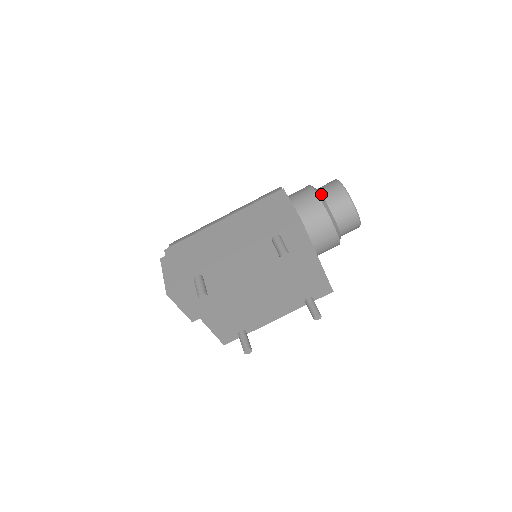
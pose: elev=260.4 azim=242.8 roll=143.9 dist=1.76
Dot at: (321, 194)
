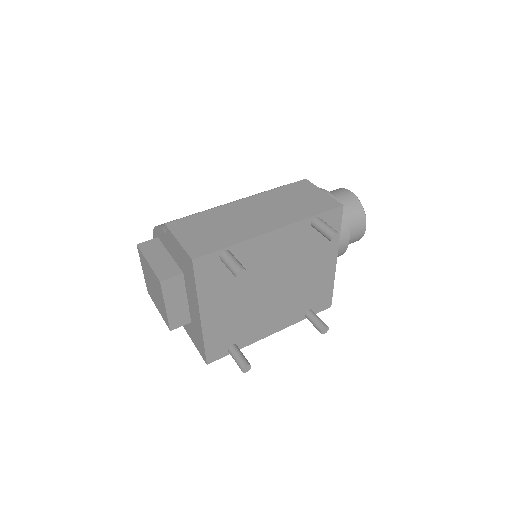
Dot at: occluded
